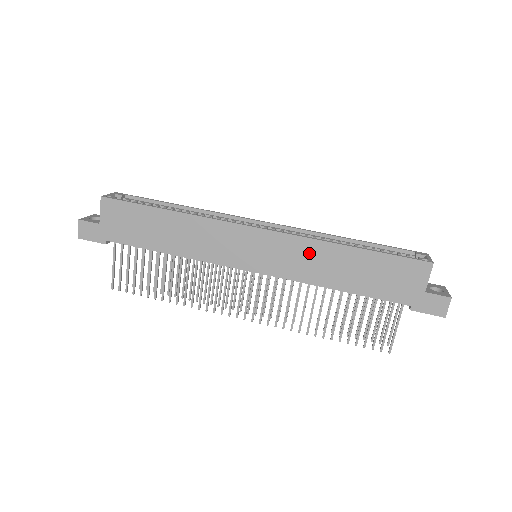
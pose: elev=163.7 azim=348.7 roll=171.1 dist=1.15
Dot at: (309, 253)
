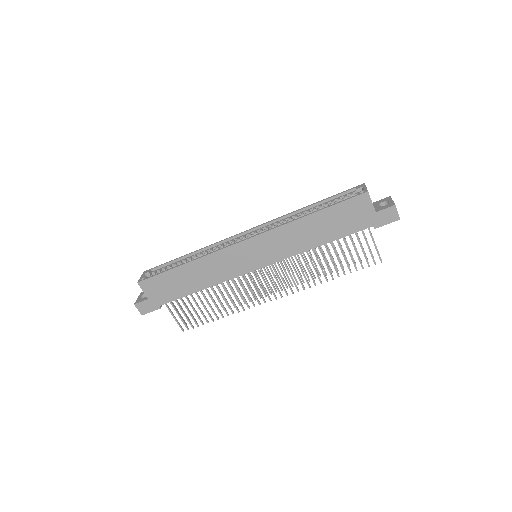
Dot at: (286, 235)
